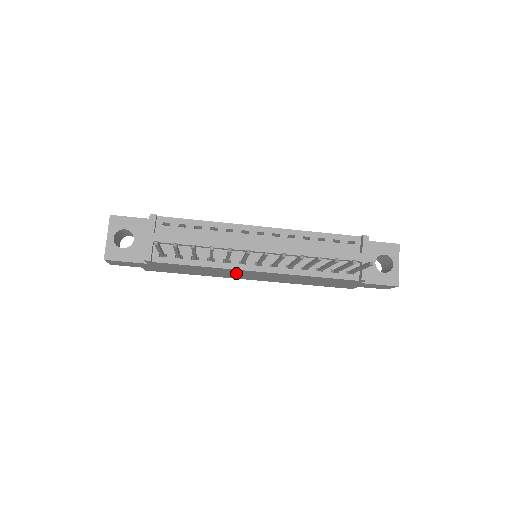
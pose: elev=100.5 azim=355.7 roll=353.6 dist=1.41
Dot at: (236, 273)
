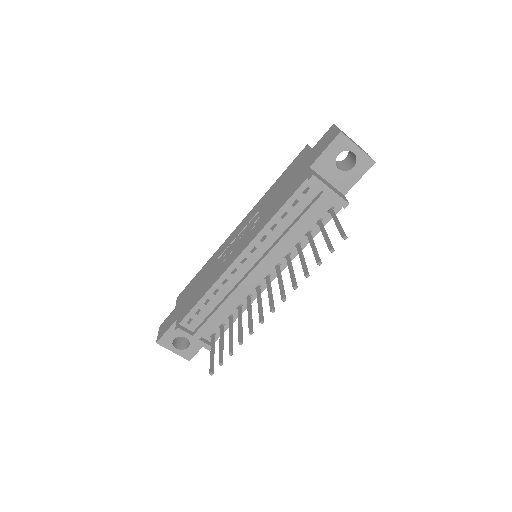
Dot at: occluded
